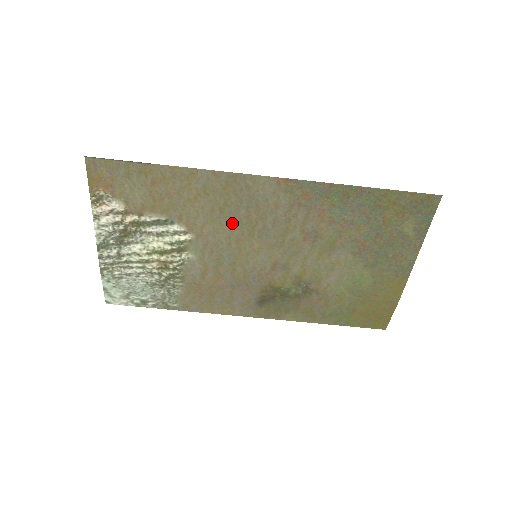
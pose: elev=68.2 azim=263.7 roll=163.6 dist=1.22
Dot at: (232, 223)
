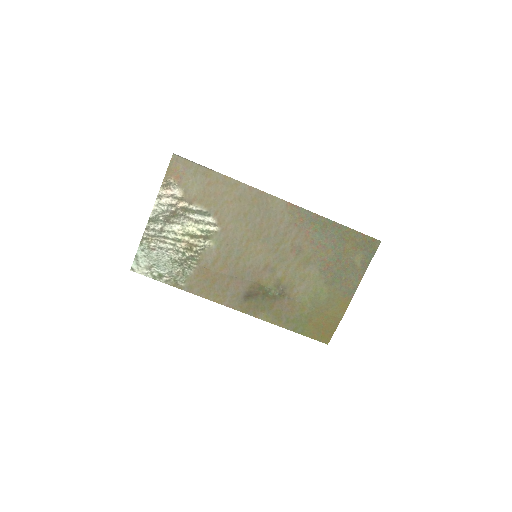
Dot at: (249, 226)
